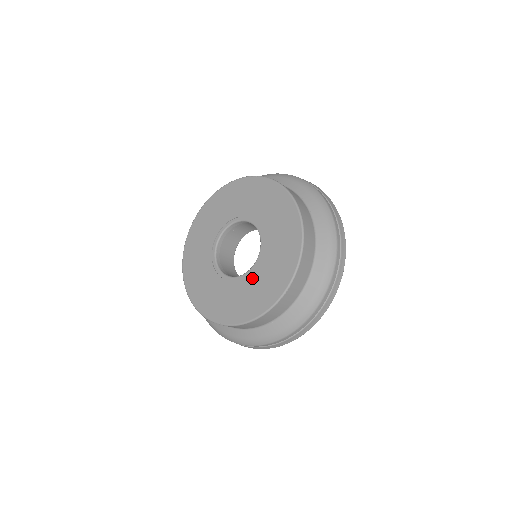
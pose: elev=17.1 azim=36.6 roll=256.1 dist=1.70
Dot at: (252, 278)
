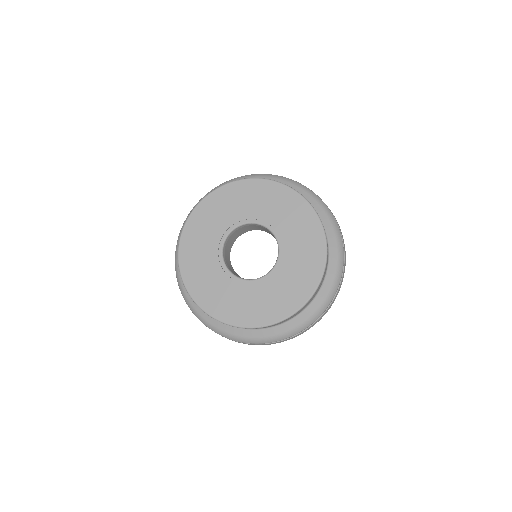
Dot at: (286, 264)
